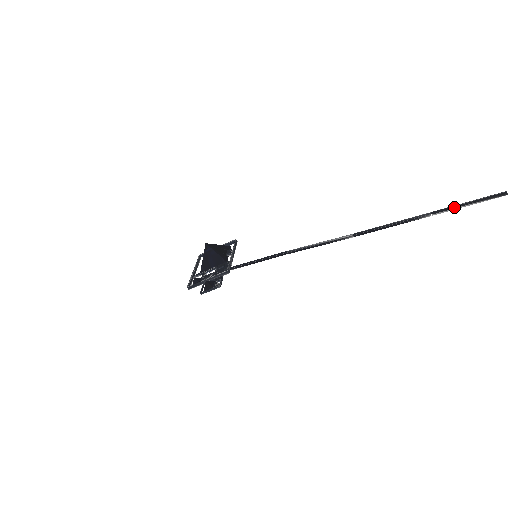
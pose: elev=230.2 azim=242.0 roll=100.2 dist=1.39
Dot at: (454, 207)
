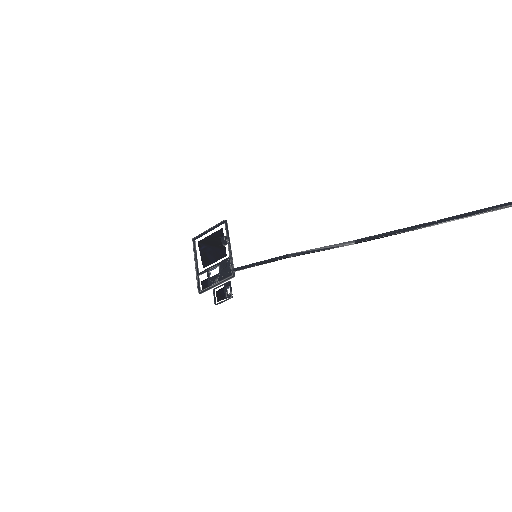
Dot at: (462, 217)
